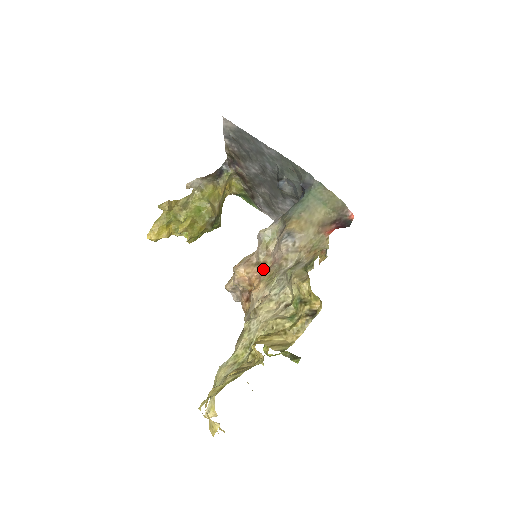
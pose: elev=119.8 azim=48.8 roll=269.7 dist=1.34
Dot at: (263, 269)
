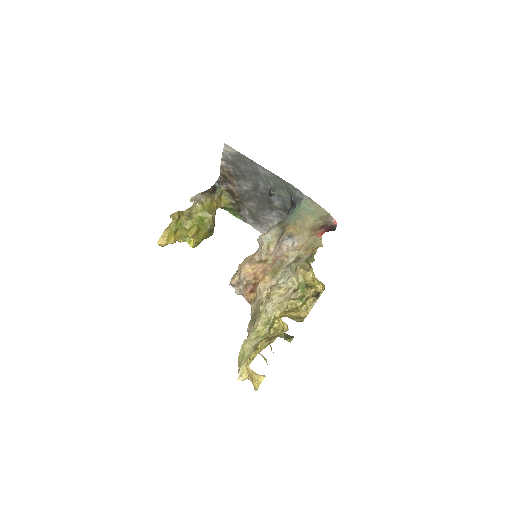
Dot at: (266, 265)
